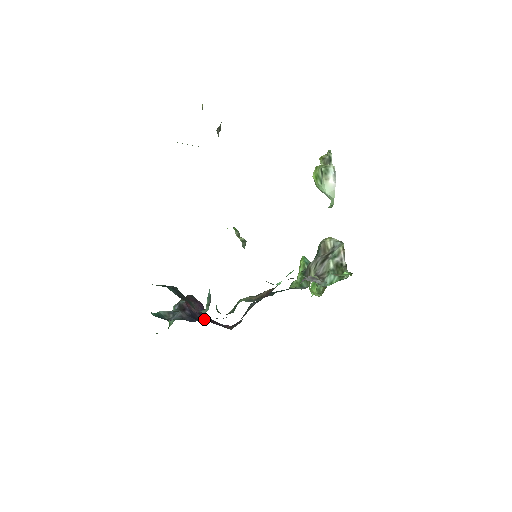
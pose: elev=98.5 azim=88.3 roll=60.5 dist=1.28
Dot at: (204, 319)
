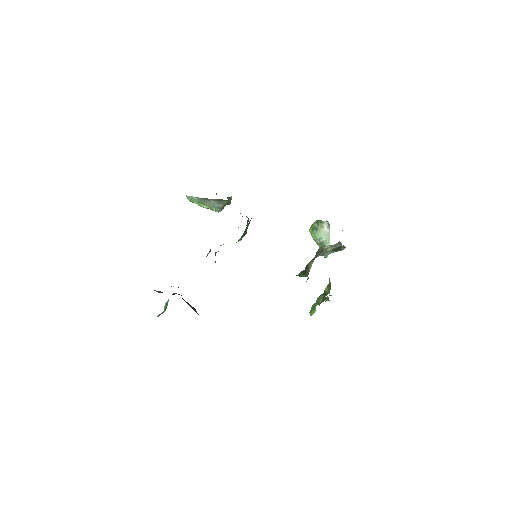
Dot at: occluded
